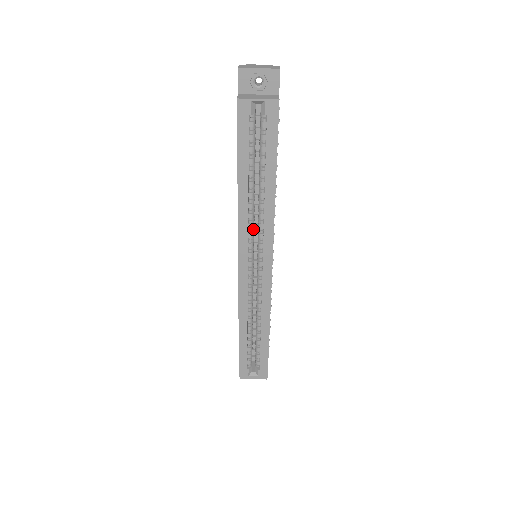
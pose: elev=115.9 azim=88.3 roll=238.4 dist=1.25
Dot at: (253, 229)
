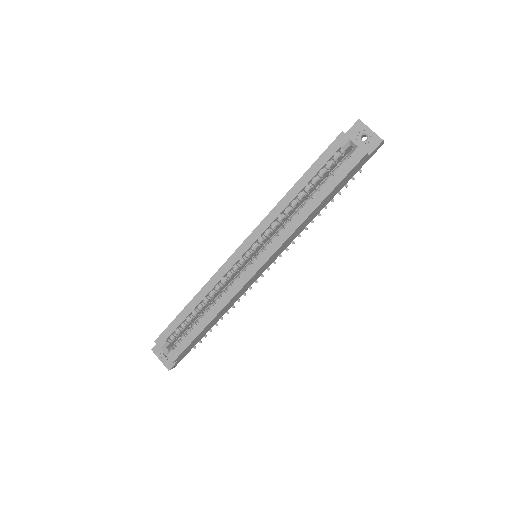
Dot at: (273, 230)
